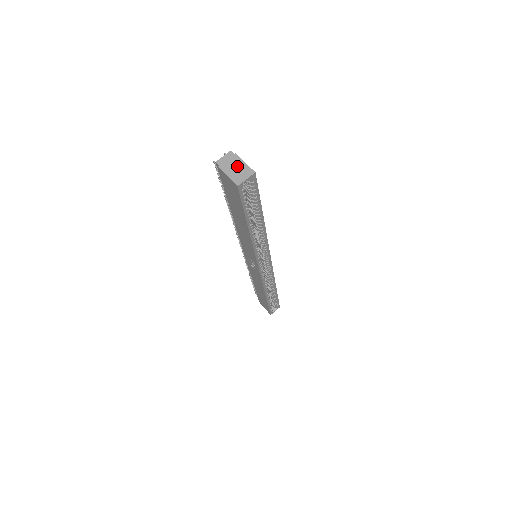
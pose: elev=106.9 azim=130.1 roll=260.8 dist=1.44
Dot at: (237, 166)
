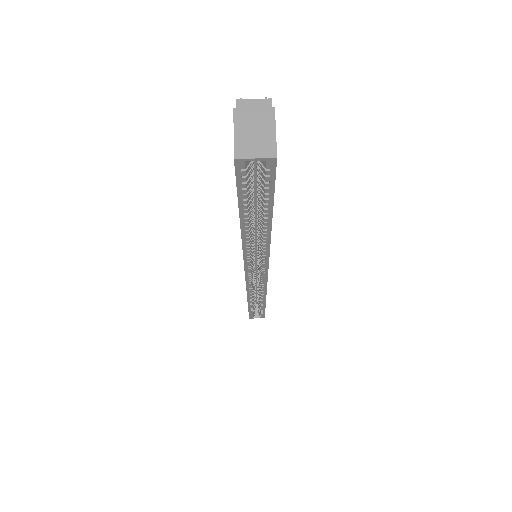
Dot at: (260, 128)
